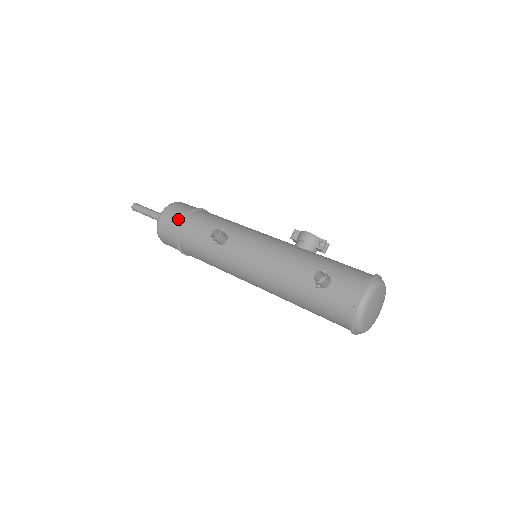
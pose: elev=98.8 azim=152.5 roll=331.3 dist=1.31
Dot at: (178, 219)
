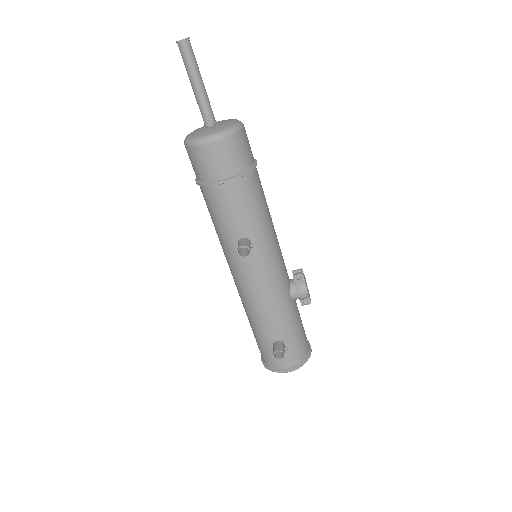
Dot at: (223, 173)
